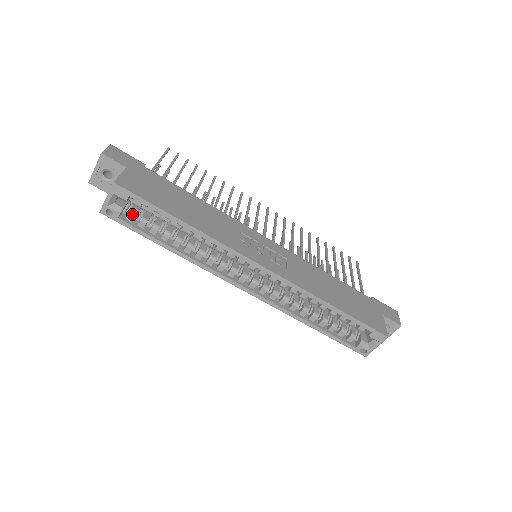
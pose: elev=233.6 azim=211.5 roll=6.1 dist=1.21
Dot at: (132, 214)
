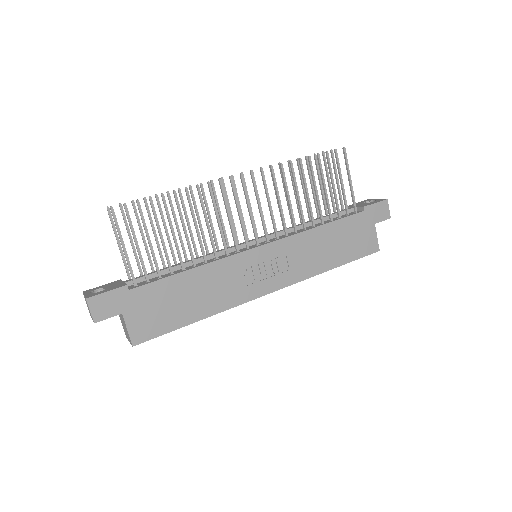
Dot at: occluded
